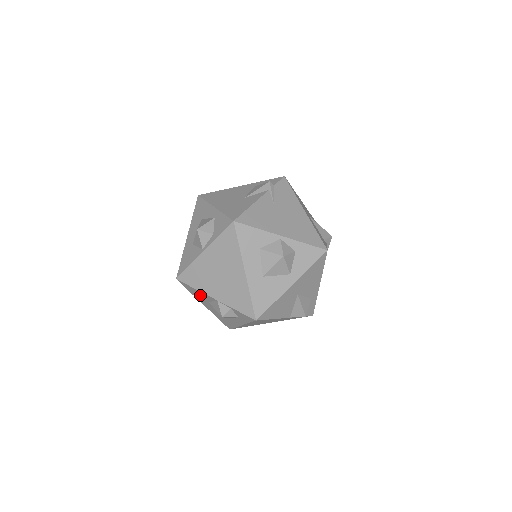
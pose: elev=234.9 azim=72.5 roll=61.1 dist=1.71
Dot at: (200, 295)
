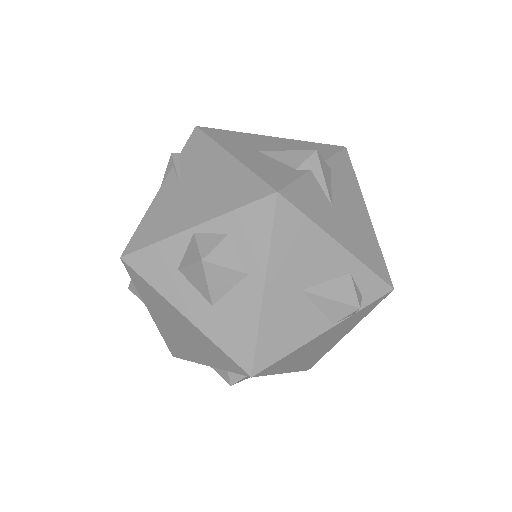
Dot at: occluded
